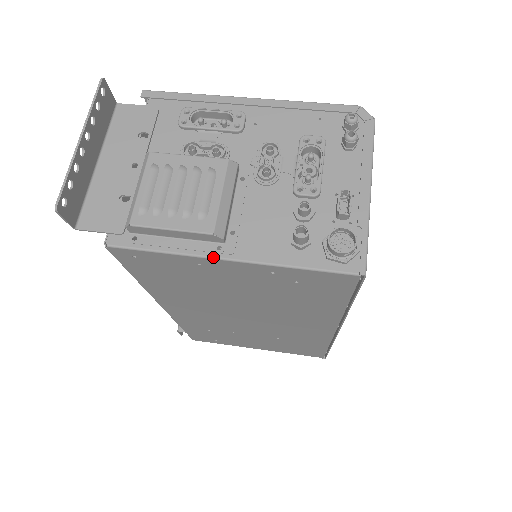
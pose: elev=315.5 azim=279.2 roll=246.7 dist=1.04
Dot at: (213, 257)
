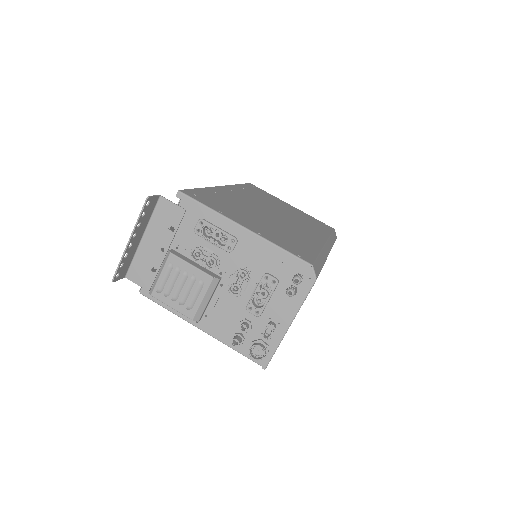
Dot at: (192, 324)
